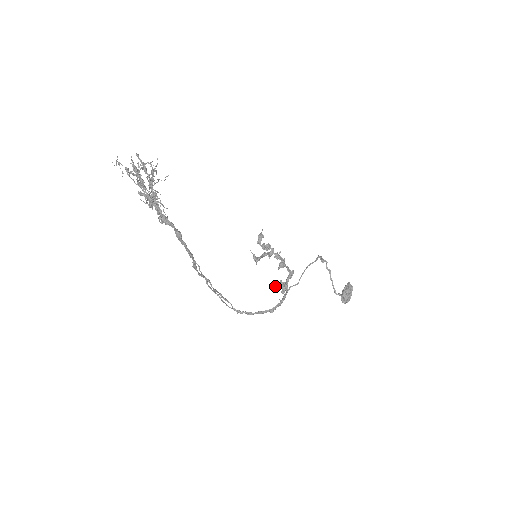
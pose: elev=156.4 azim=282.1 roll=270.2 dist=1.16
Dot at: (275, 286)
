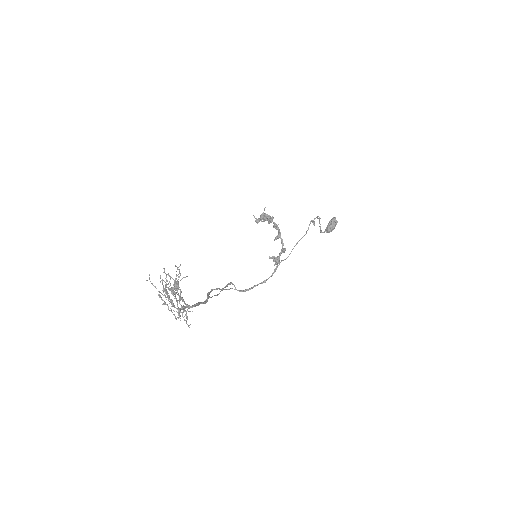
Dot at: occluded
